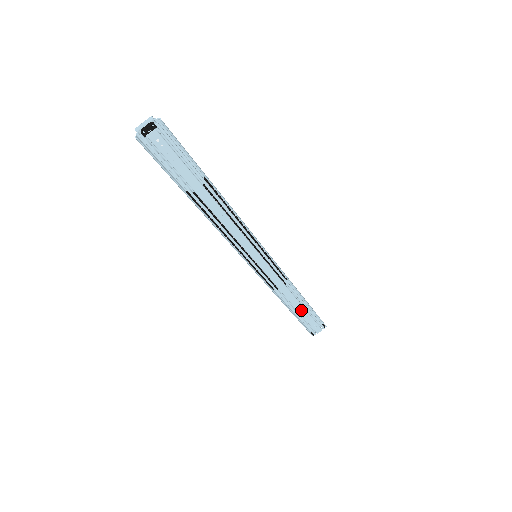
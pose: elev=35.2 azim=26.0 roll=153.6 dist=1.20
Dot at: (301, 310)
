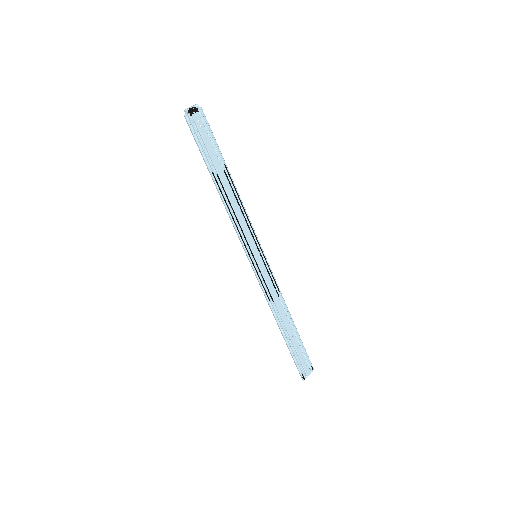
Dot at: (292, 336)
